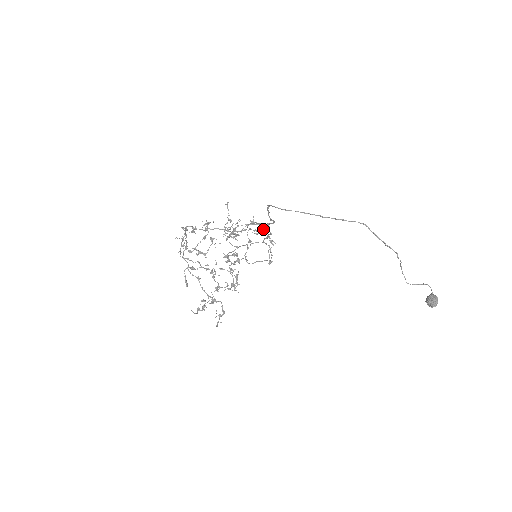
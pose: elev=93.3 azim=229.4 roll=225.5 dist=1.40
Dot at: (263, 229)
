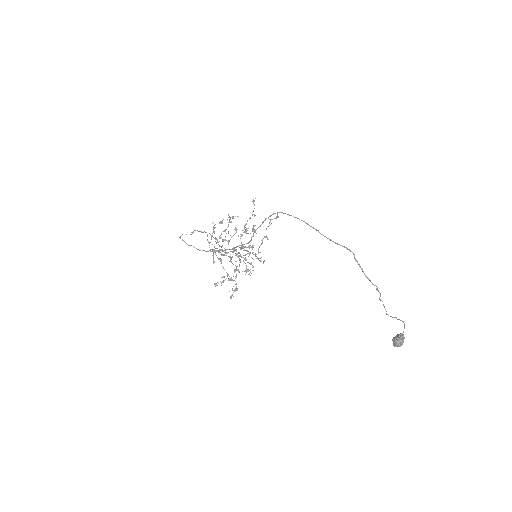
Dot at: occluded
